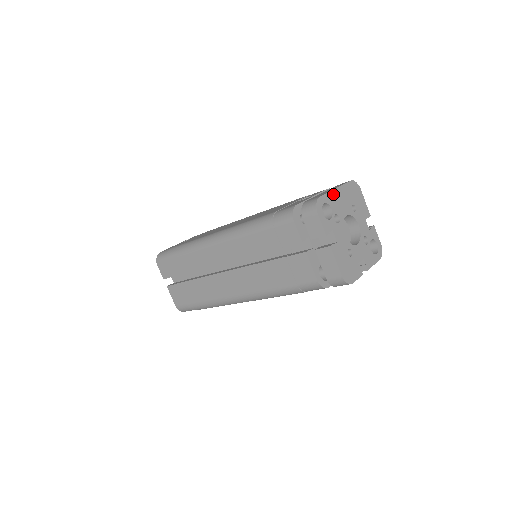
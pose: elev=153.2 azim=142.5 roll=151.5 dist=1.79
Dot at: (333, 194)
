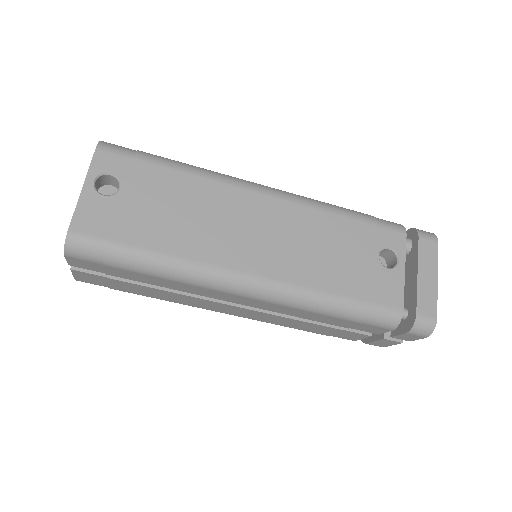
Dot at: (434, 291)
